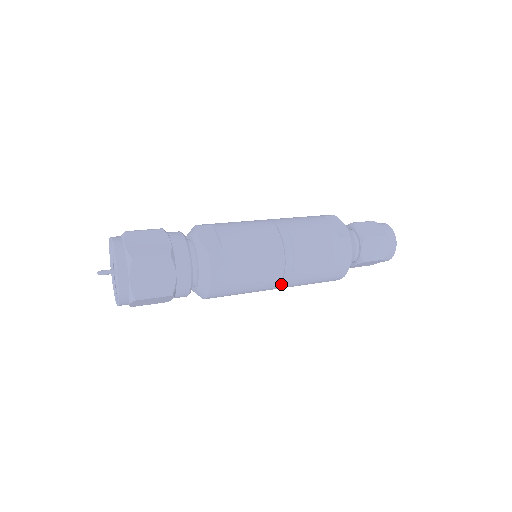
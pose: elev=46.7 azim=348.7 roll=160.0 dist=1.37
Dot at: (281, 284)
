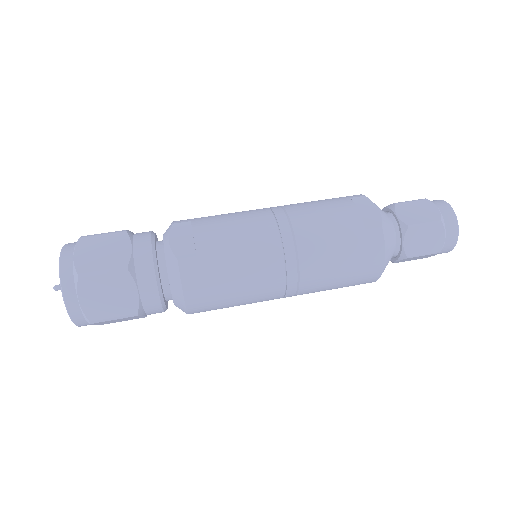
Dot at: (286, 294)
